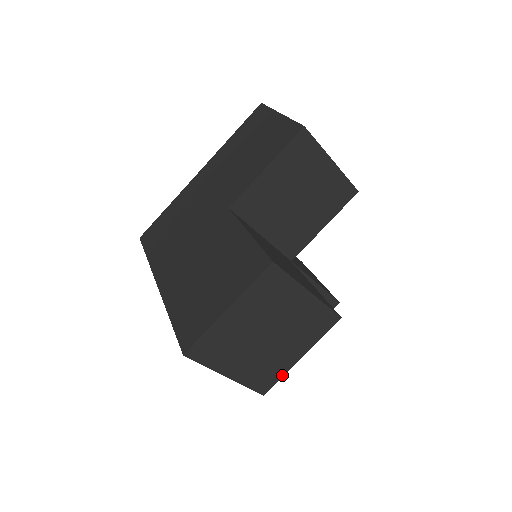
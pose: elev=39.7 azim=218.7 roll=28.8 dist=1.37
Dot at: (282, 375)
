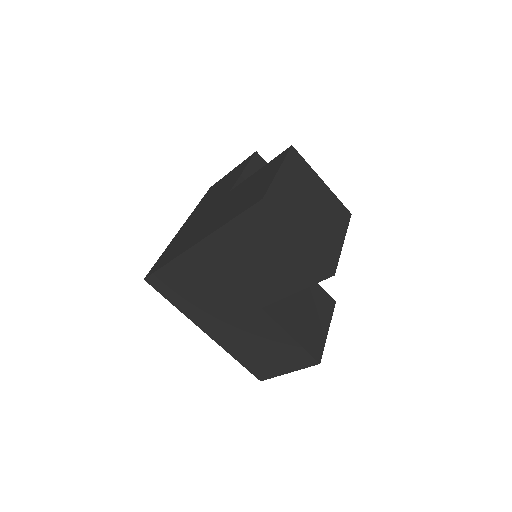
Dot at: (338, 257)
